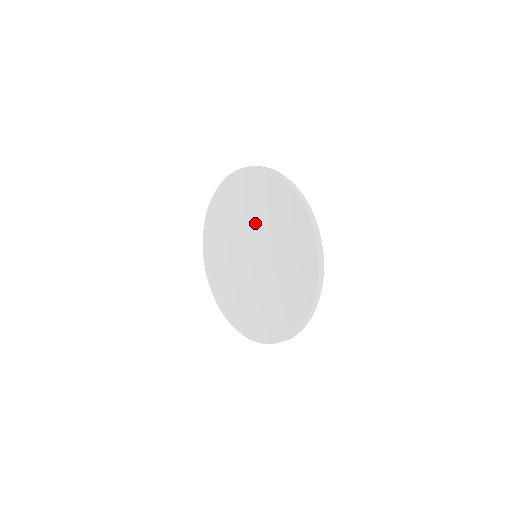
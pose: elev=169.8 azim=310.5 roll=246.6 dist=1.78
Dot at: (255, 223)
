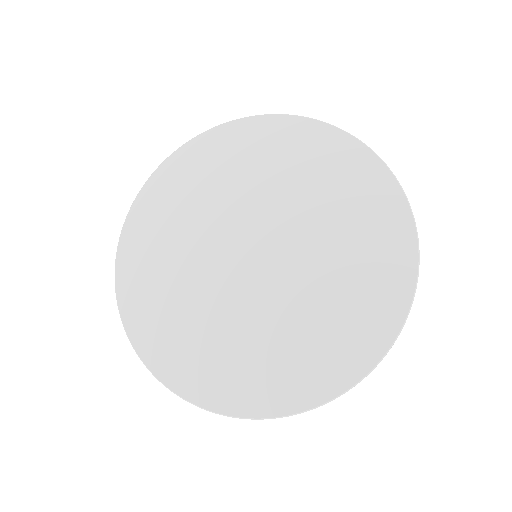
Dot at: (298, 212)
